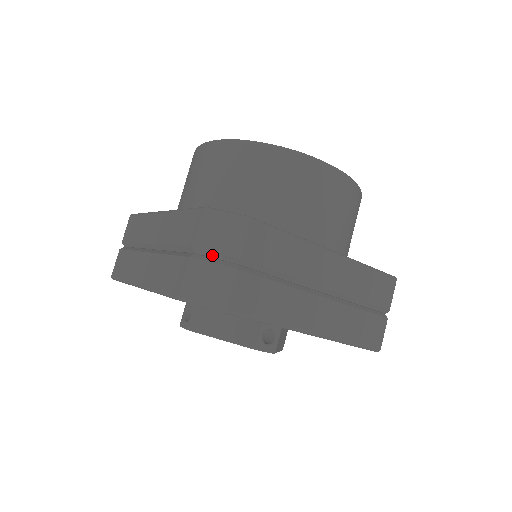
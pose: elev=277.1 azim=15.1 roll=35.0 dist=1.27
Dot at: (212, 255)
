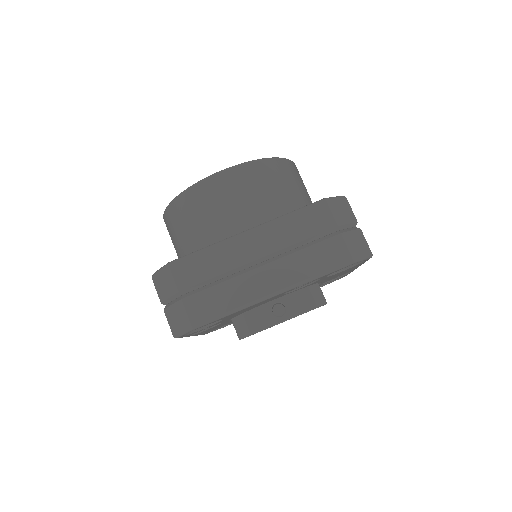
Dot at: (170, 300)
